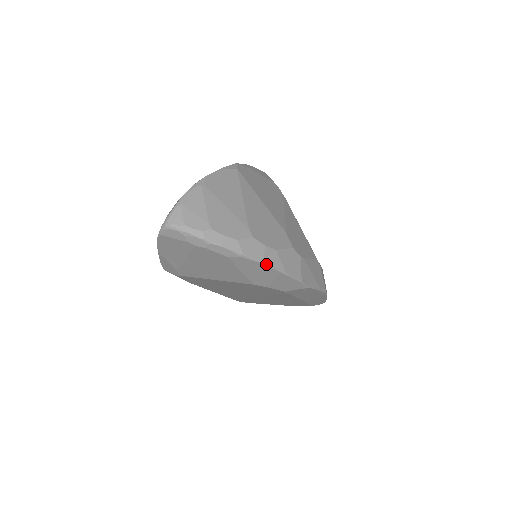
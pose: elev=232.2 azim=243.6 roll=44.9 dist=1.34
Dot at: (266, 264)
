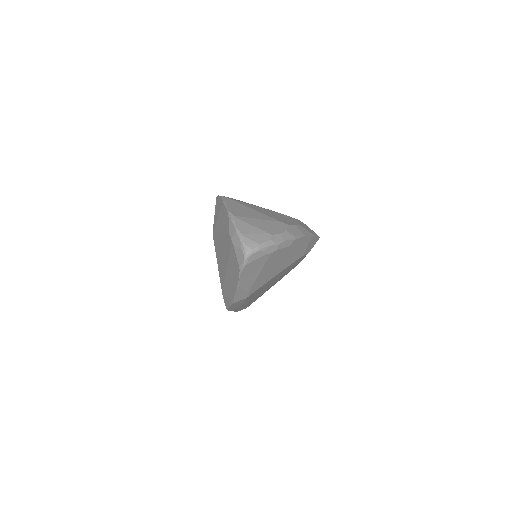
Dot at: (305, 235)
